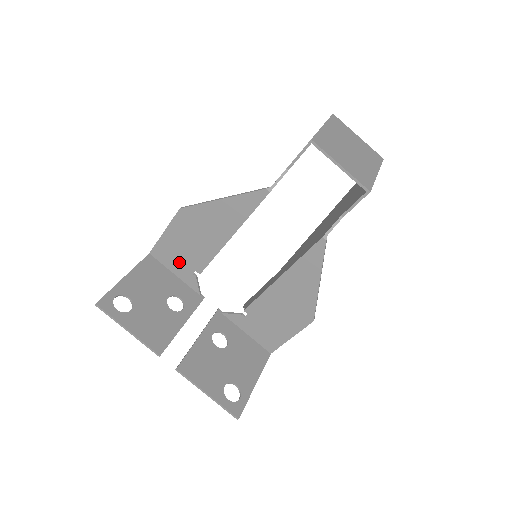
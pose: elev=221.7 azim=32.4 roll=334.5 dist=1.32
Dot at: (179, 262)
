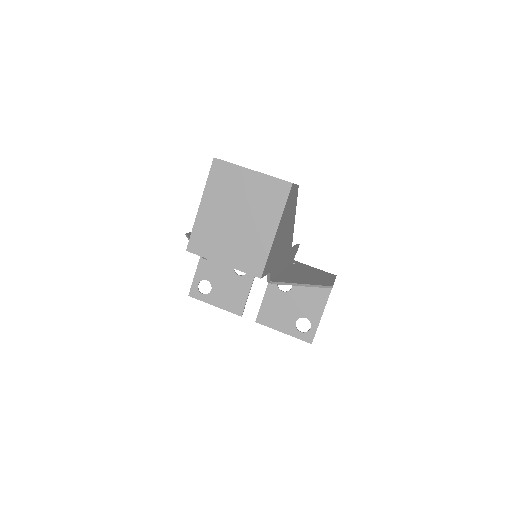
Dot at: occluded
